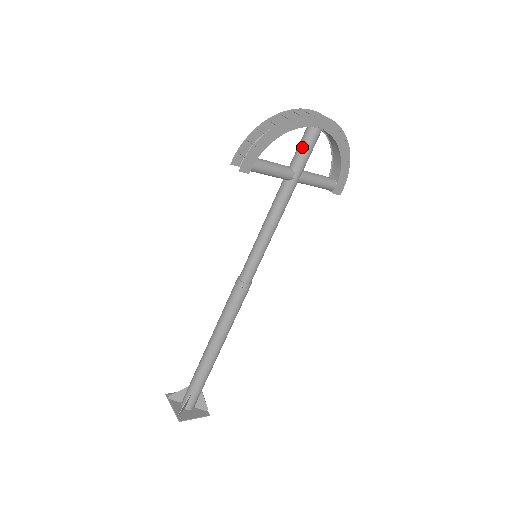
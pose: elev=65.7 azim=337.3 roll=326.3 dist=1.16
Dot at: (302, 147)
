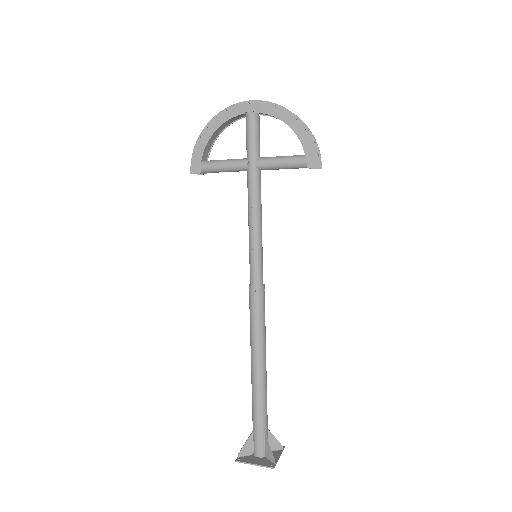
Dot at: (246, 136)
